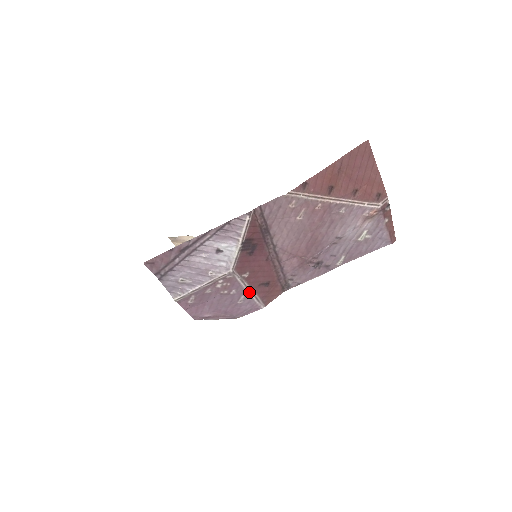
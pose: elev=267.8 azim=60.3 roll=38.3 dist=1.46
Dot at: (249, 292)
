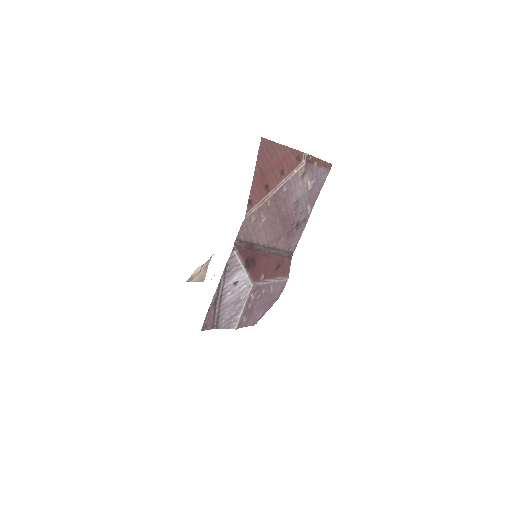
Dot at: (273, 282)
